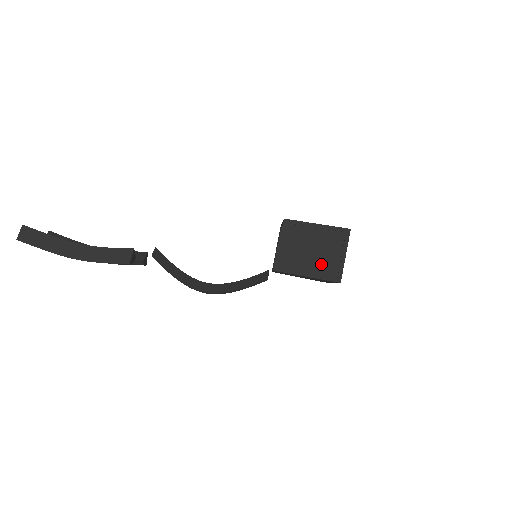
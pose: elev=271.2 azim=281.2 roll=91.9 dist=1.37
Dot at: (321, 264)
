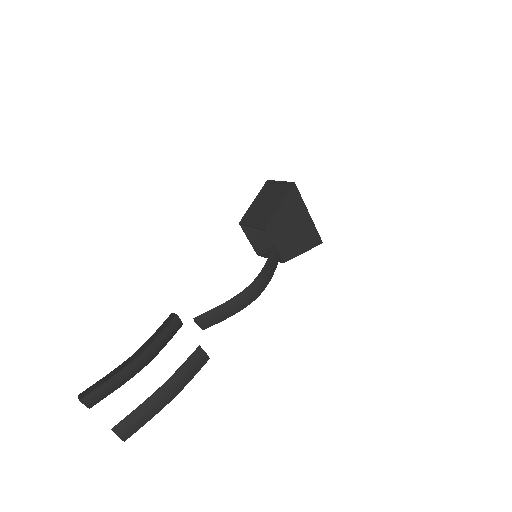
Dot at: (277, 196)
